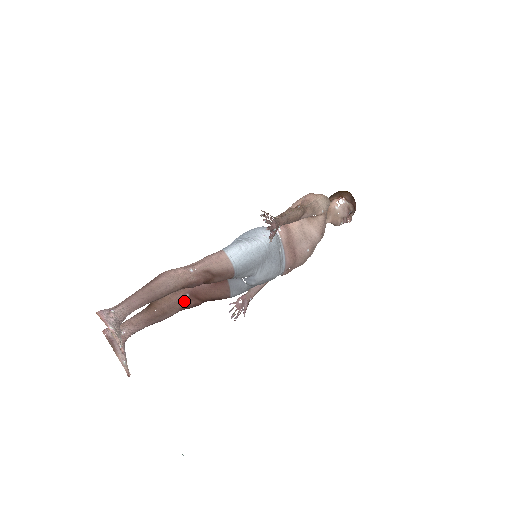
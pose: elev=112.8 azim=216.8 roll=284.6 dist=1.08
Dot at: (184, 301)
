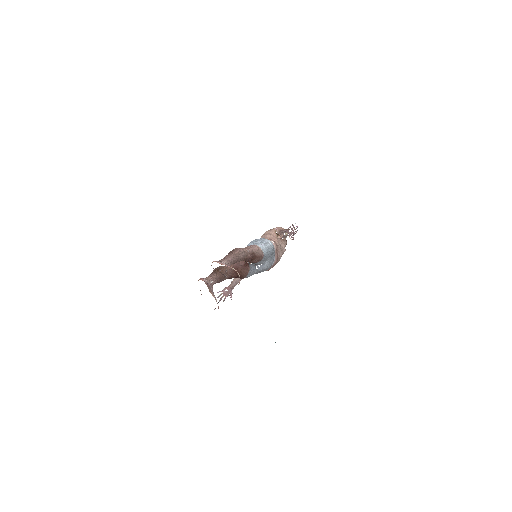
Dot at: (231, 272)
